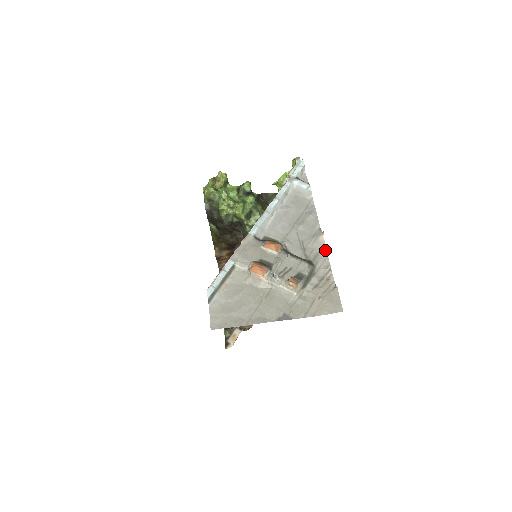
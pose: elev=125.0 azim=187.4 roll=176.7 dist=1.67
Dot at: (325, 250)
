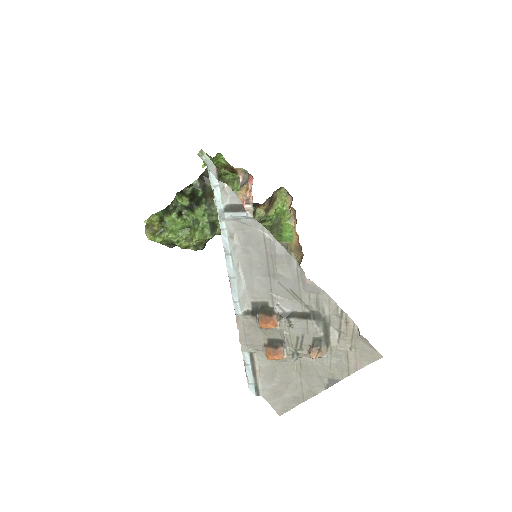
Dot at: (322, 291)
